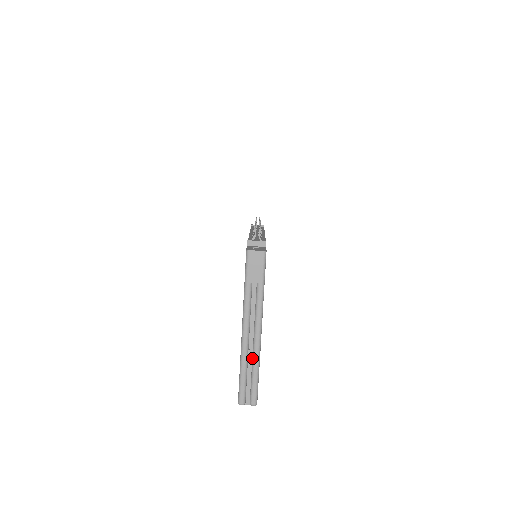
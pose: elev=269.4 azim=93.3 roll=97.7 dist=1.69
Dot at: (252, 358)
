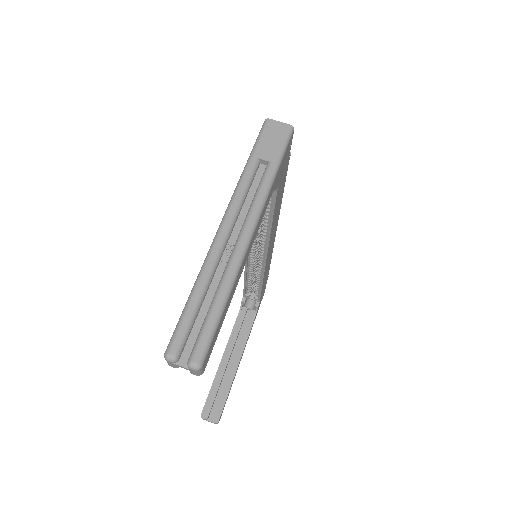
Dot at: (222, 274)
